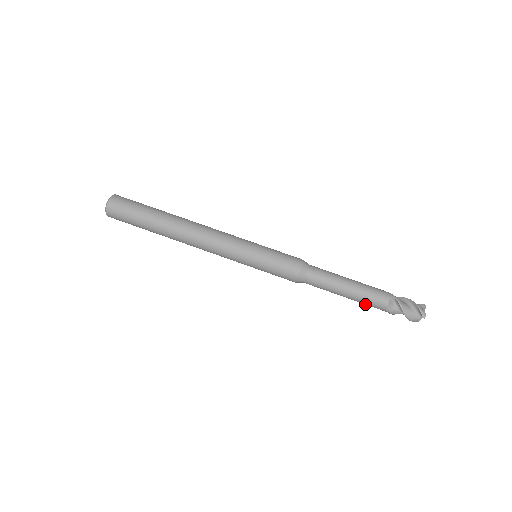
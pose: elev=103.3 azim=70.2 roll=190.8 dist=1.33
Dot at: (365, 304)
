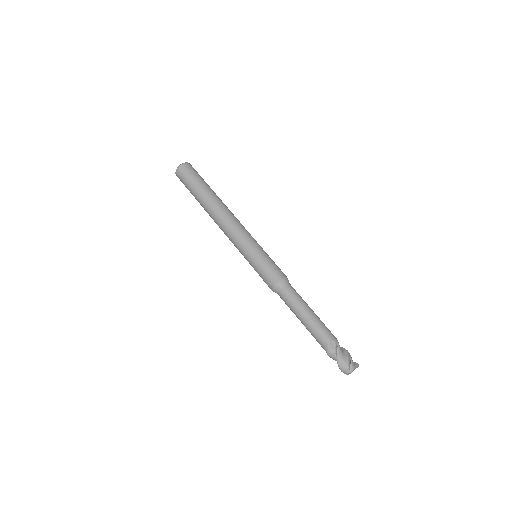
Dot at: (313, 336)
